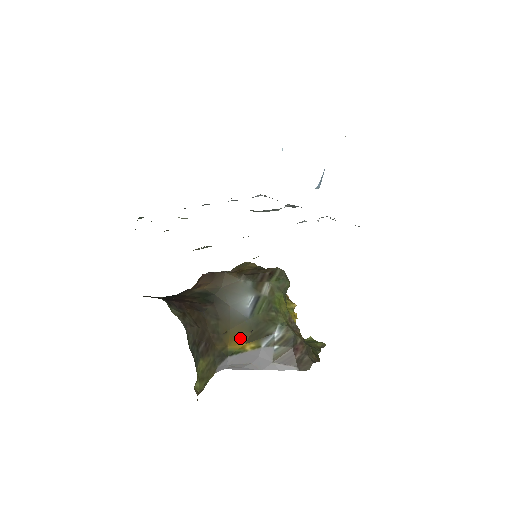
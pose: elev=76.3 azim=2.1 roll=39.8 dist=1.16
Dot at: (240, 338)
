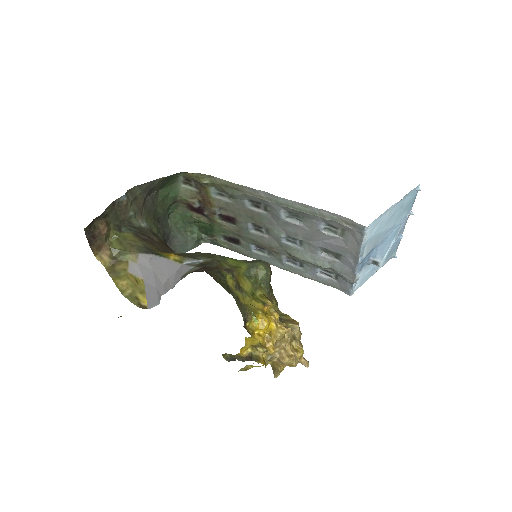
Dot at: (174, 253)
